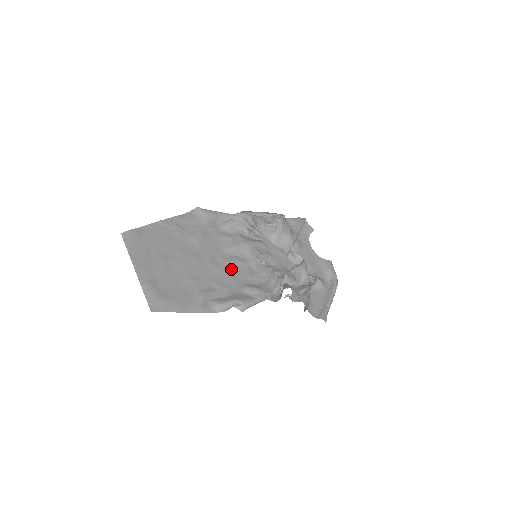
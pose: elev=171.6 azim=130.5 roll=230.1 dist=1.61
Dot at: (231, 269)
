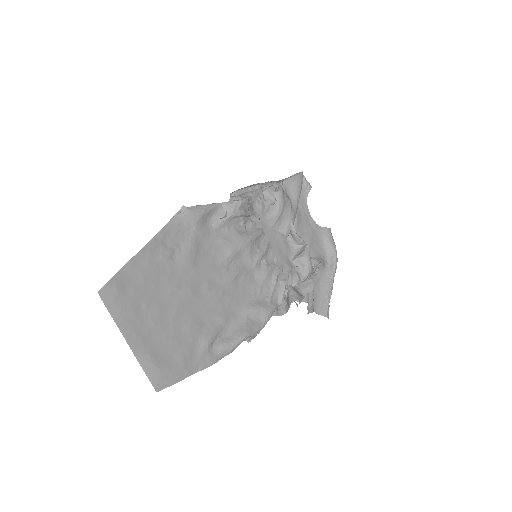
Dot at: (232, 287)
